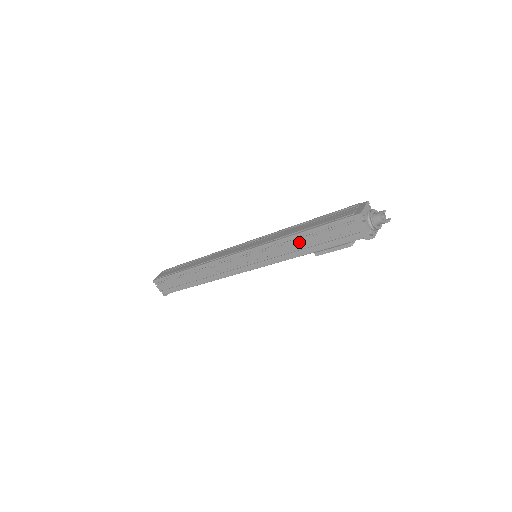
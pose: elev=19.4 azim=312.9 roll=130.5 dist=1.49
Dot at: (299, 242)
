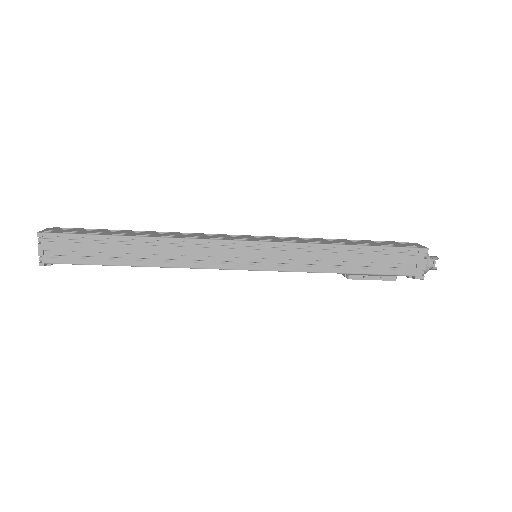
Dot at: (342, 255)
